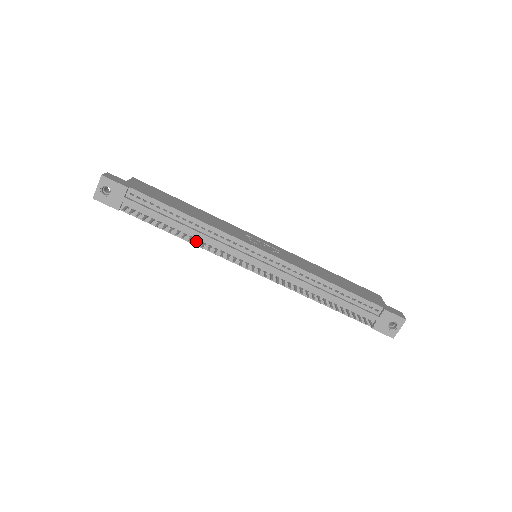
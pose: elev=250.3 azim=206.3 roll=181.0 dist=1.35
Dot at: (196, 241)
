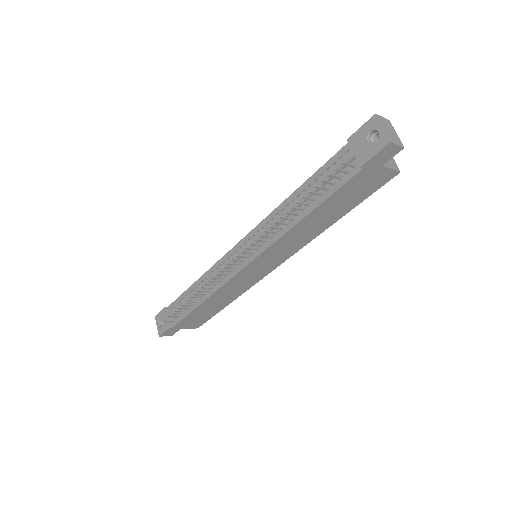
Dot at: (203, 290)
